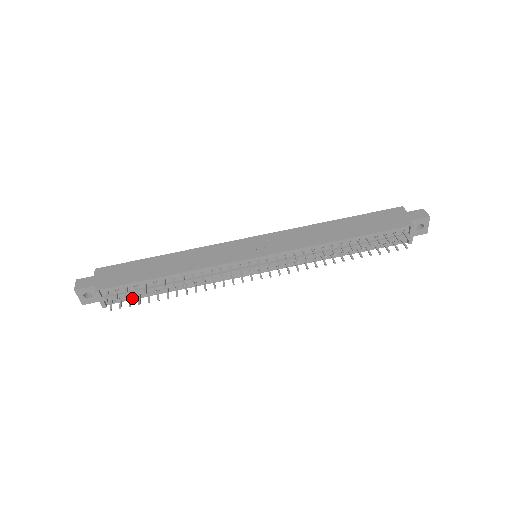
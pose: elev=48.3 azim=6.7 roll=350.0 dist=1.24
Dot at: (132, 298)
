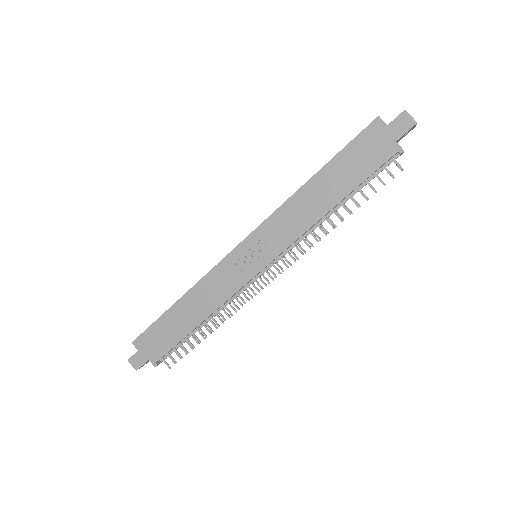
Dot at: occluded
